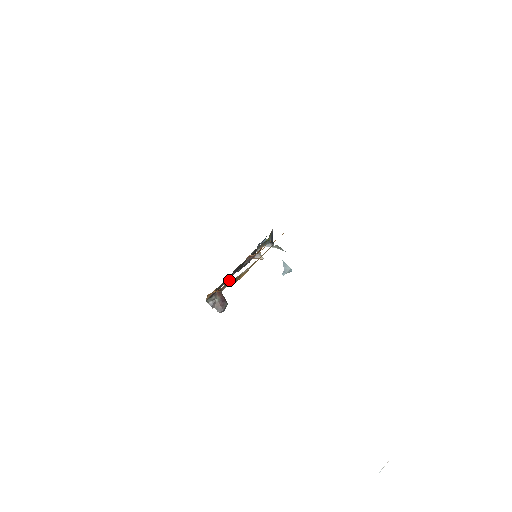
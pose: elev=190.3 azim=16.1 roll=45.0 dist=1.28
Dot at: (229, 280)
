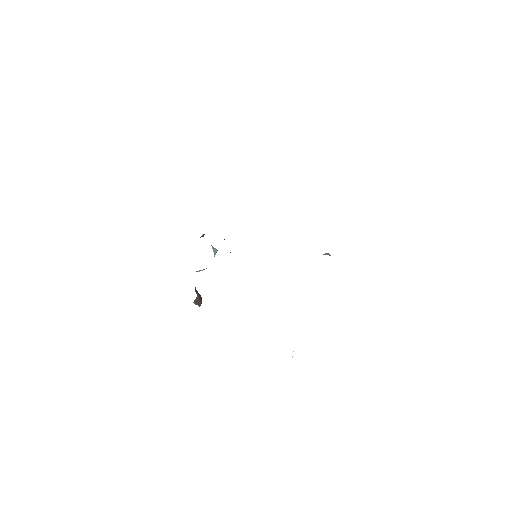
Dot at: occluded
